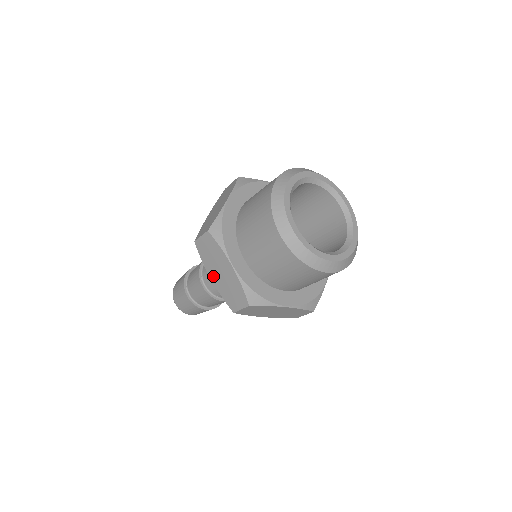
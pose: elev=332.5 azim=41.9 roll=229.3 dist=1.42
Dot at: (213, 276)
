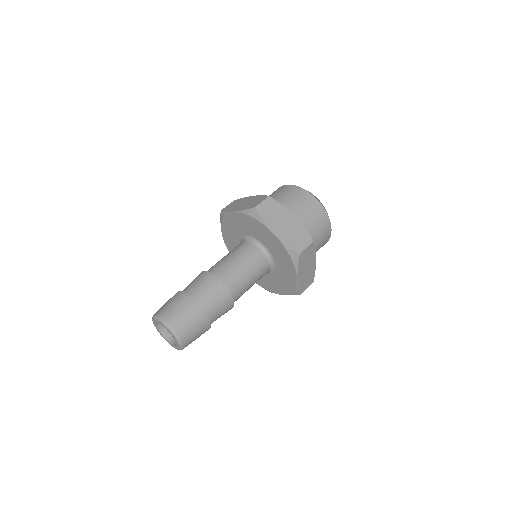
Dot at: (276, 230)
